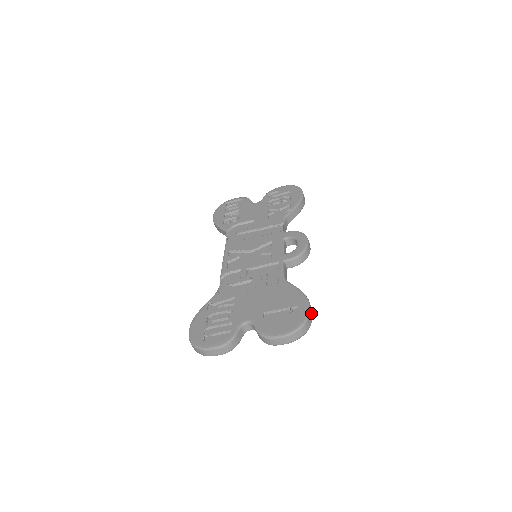
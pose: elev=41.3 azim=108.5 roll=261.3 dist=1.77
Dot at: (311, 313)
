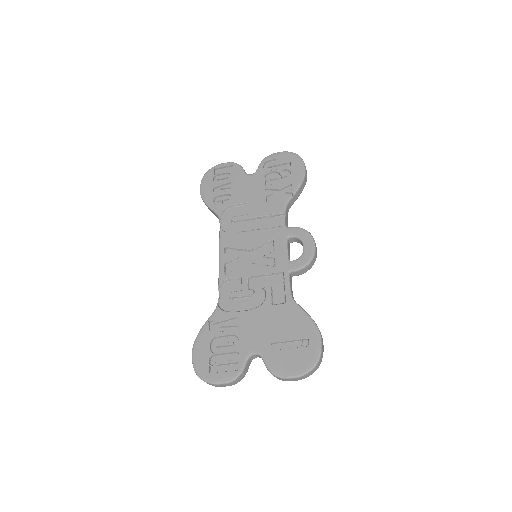
Dot at: (323, 347)
